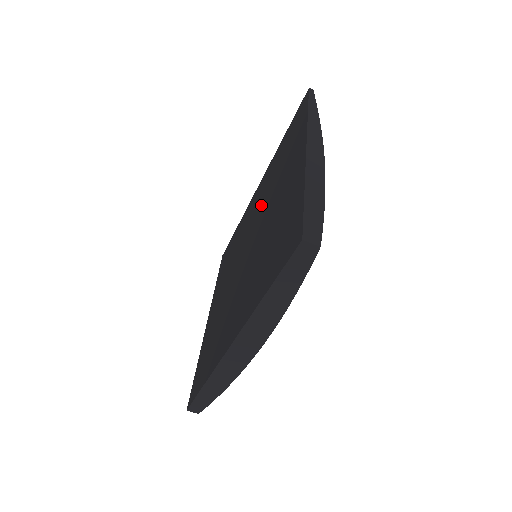
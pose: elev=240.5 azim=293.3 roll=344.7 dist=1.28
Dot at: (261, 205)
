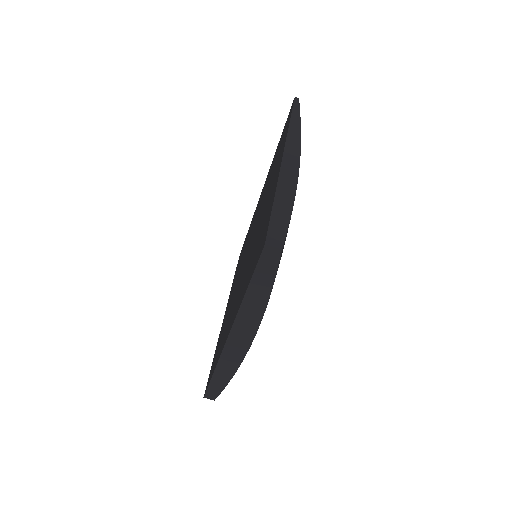
Dot at: (259, 209)
